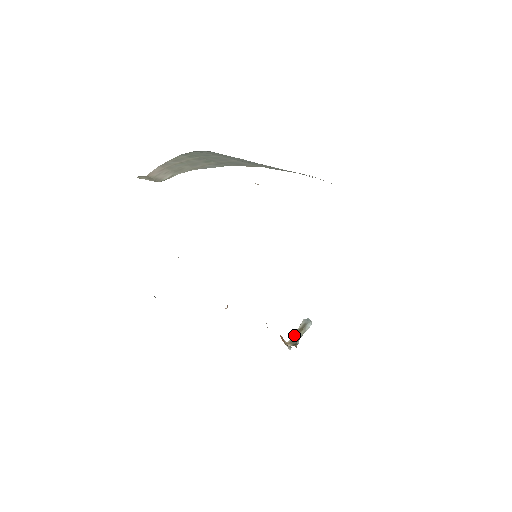
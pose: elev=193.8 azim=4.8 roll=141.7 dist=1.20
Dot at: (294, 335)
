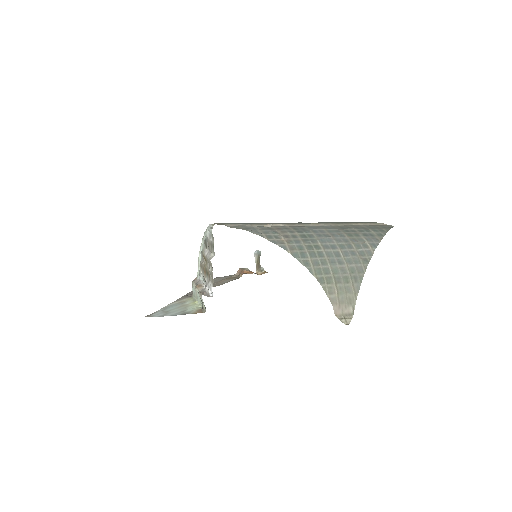
Dot at: (257, 266)
